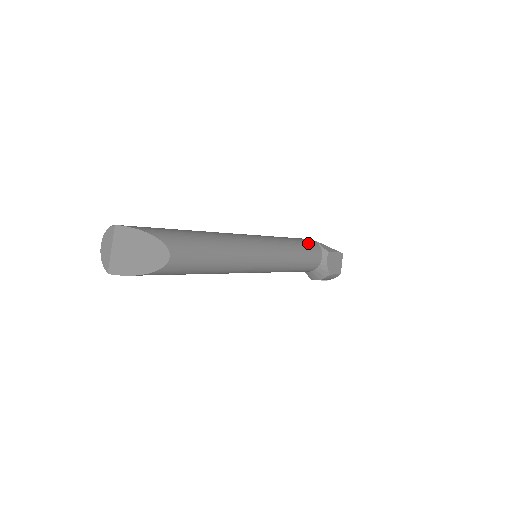
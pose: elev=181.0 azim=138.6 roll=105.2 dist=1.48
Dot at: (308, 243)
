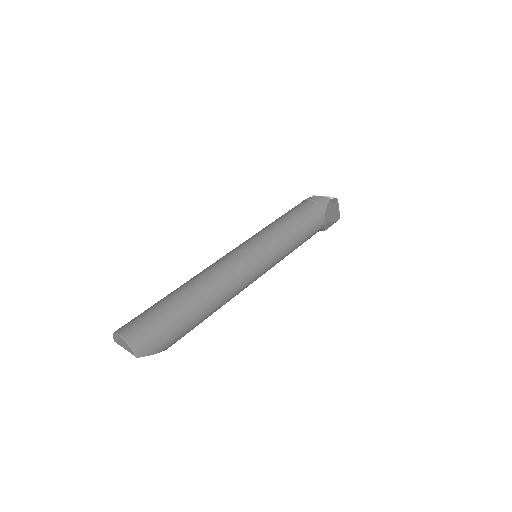
Dot at: (314, 234)
